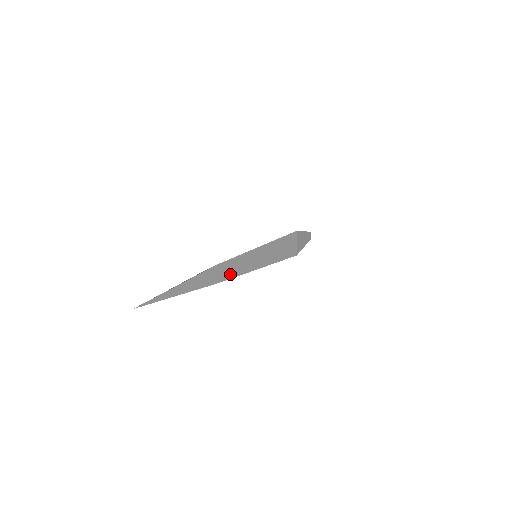
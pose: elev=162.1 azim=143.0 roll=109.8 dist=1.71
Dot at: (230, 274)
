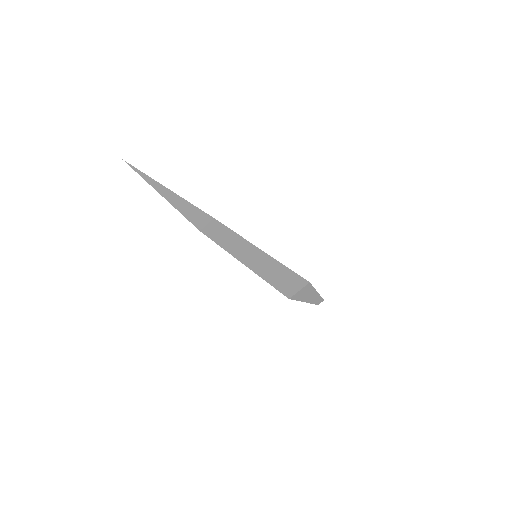
Dot at: (227, 228)
